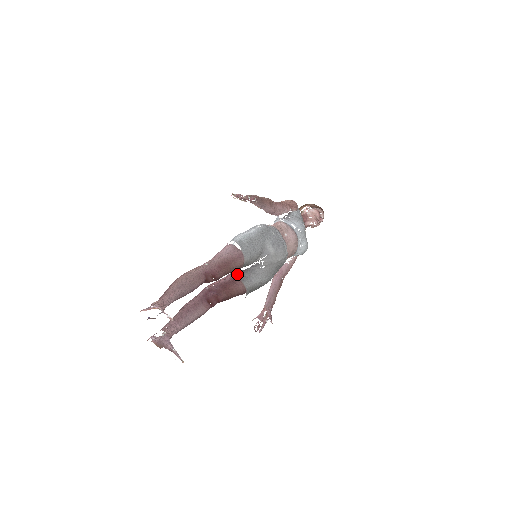
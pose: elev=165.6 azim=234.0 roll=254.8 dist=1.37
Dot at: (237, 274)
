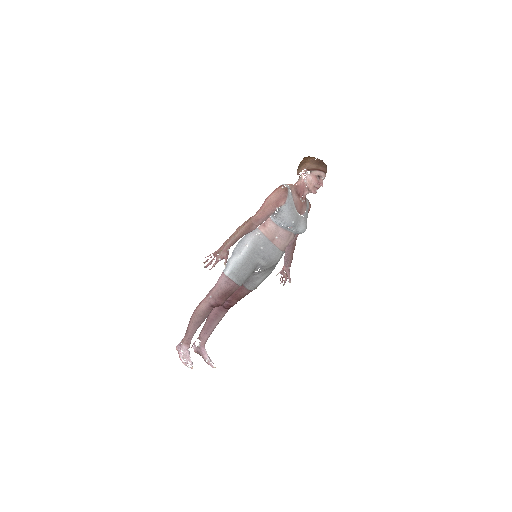
Dot at: occluded
